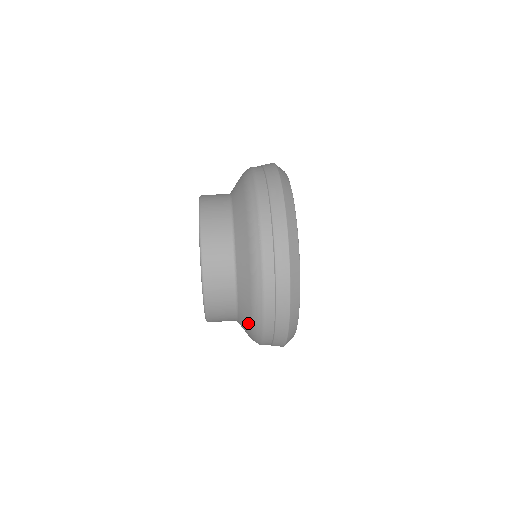
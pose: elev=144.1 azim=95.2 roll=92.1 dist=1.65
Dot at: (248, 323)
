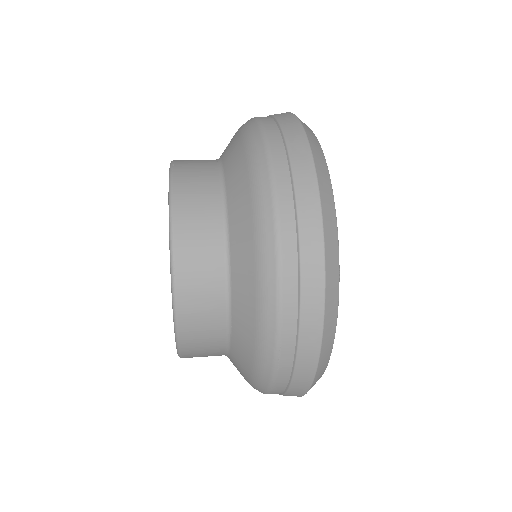
Dot at: (248, 247)
